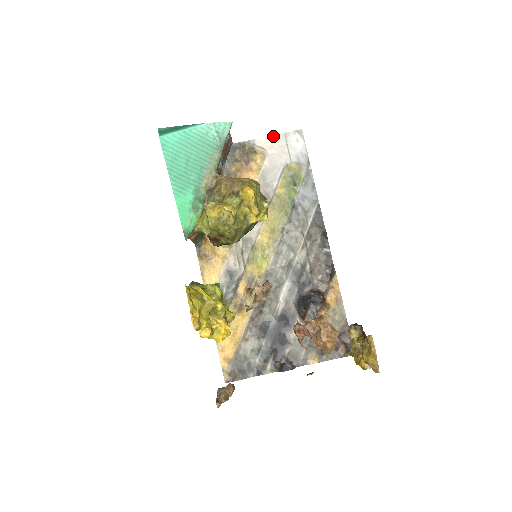
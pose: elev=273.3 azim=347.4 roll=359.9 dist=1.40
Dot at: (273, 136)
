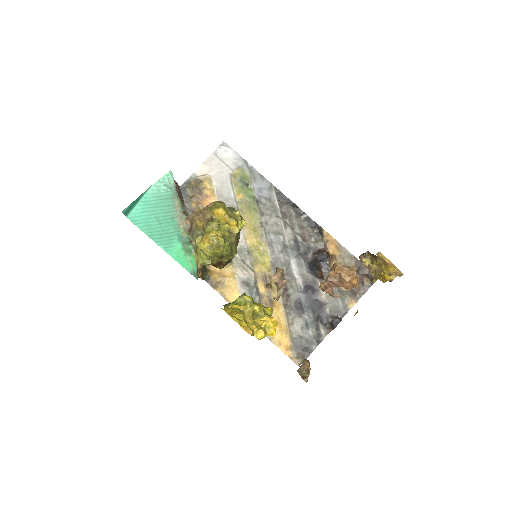
Dot at: (206, 161)
